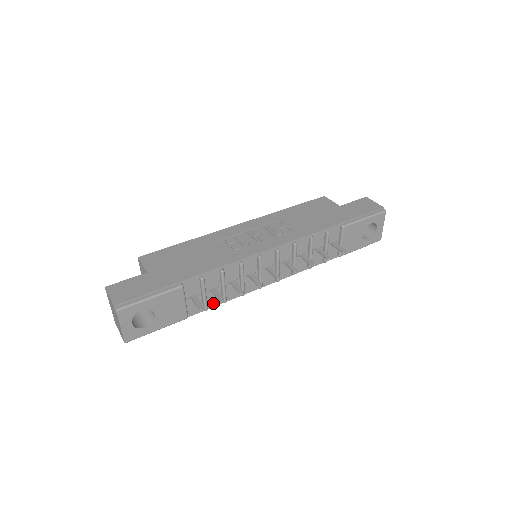
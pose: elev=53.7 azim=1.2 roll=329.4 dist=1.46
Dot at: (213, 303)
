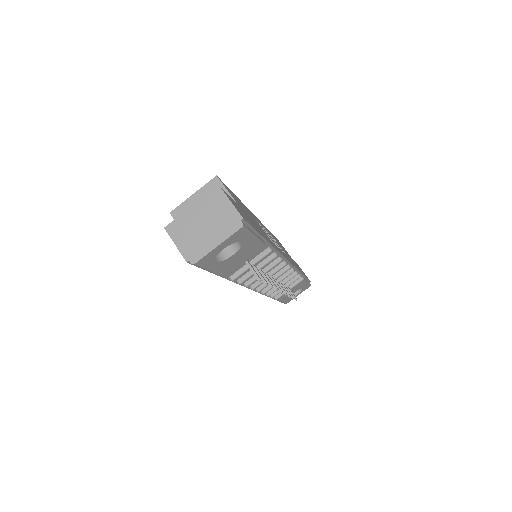
Dot at: occluded
